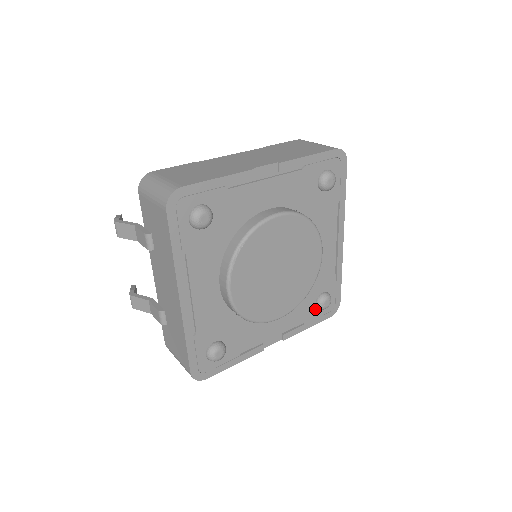
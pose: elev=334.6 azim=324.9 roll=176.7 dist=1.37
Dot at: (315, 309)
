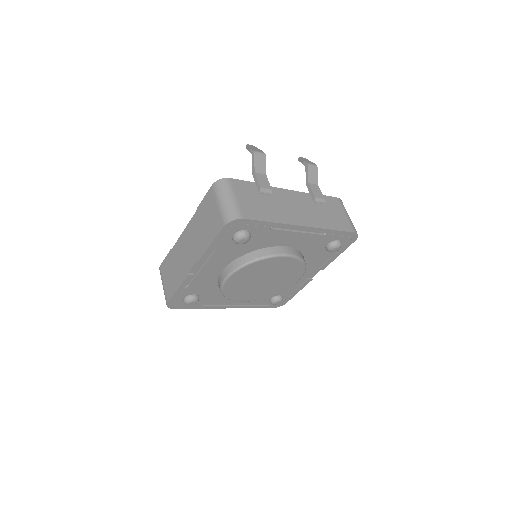
Dot at: occluded
